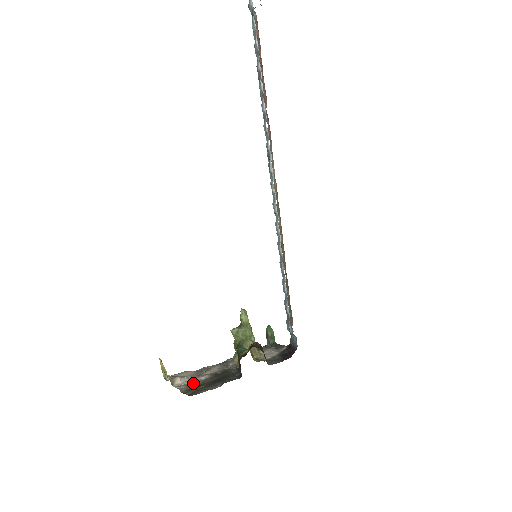
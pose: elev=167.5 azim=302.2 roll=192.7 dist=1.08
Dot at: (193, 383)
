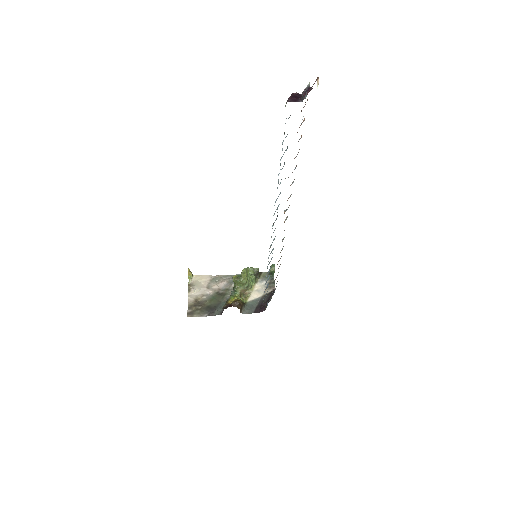
Dot at: (200, 296)
